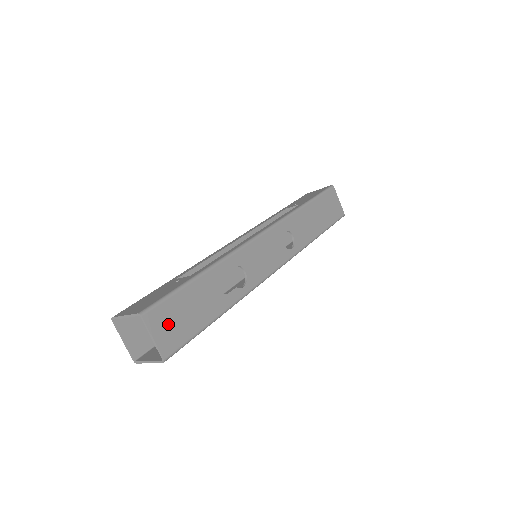
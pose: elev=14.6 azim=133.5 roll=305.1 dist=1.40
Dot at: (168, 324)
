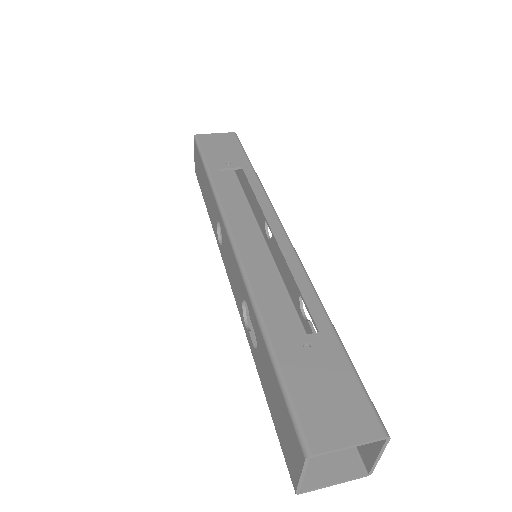
Dot at: occluded
